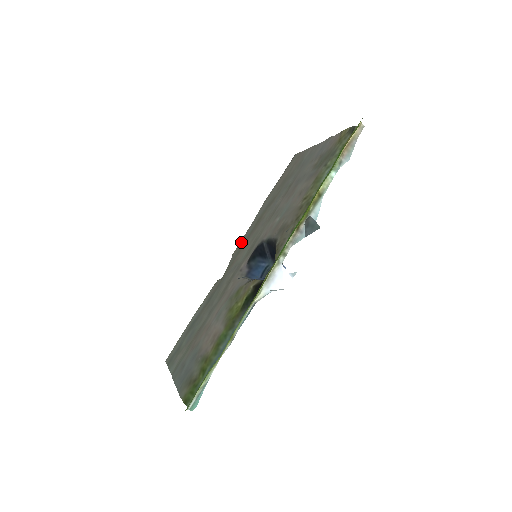
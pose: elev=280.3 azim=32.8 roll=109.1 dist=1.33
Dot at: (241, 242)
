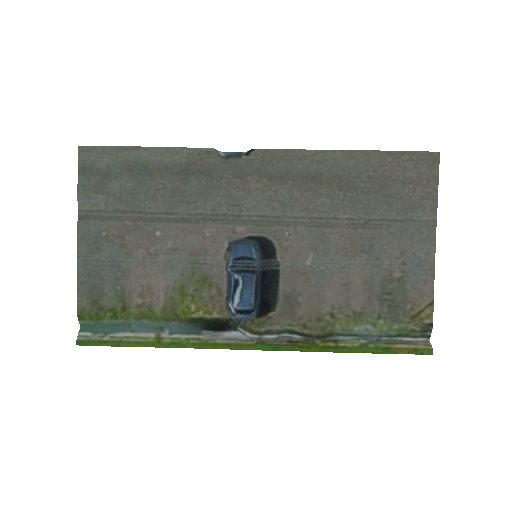
Dot at: (278, 158)
